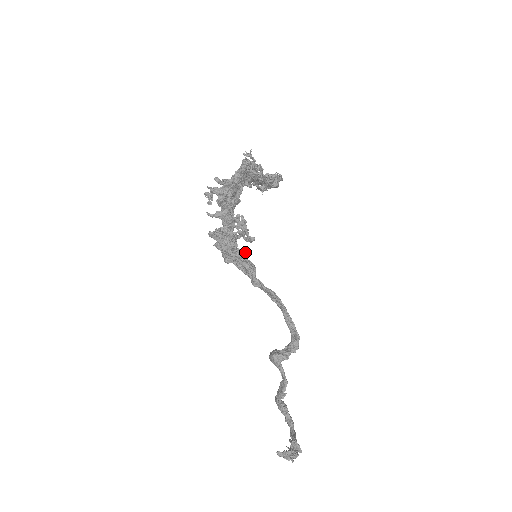
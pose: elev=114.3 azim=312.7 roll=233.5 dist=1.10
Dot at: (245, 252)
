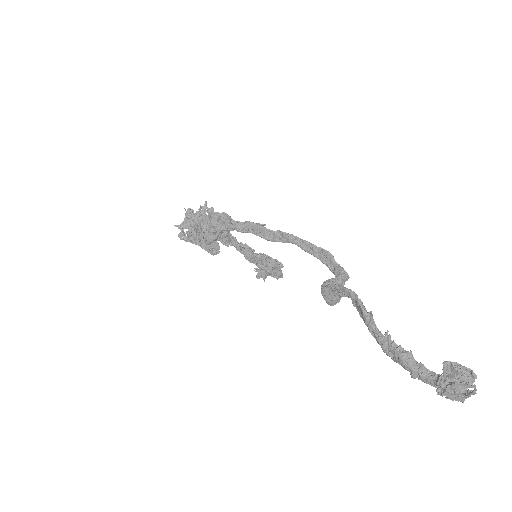
Dot at: (212, 211)
